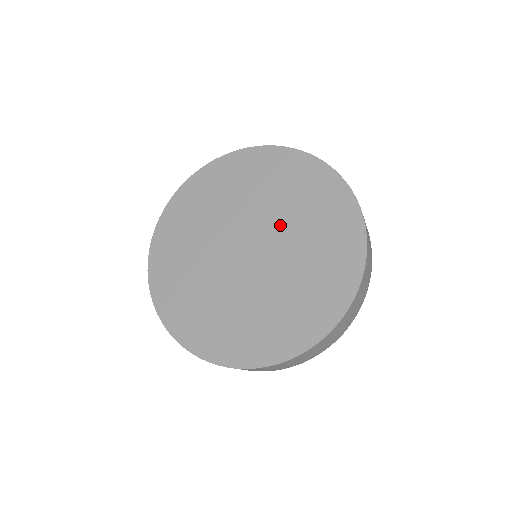
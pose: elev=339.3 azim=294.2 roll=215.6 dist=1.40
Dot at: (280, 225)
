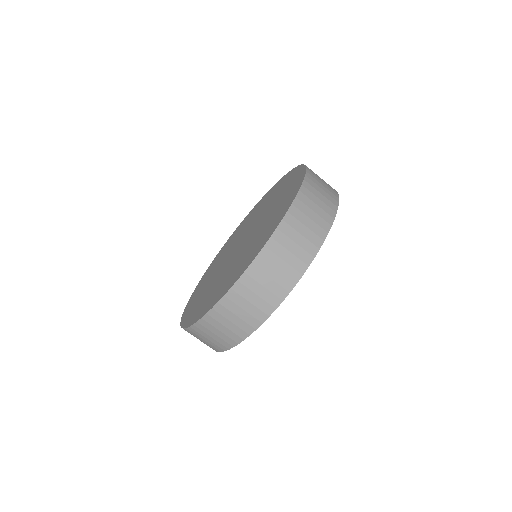
Dot at: (261, 221)
